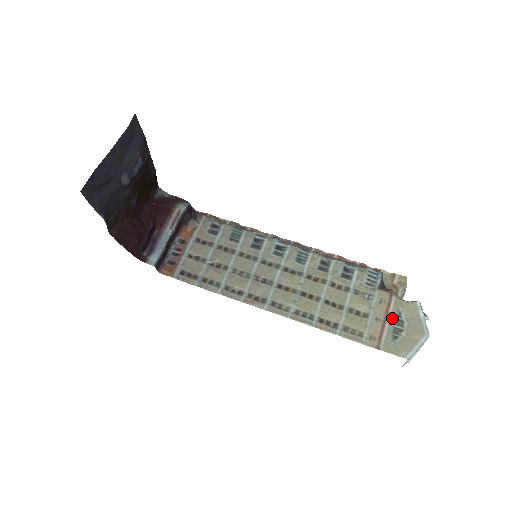
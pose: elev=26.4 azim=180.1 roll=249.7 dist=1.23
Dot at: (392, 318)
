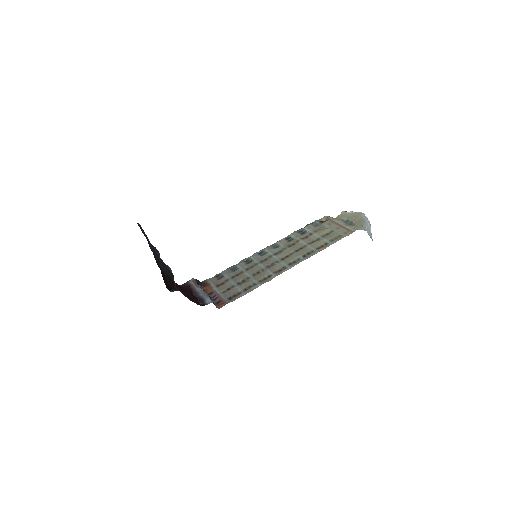
Dot at: (342, 223)
